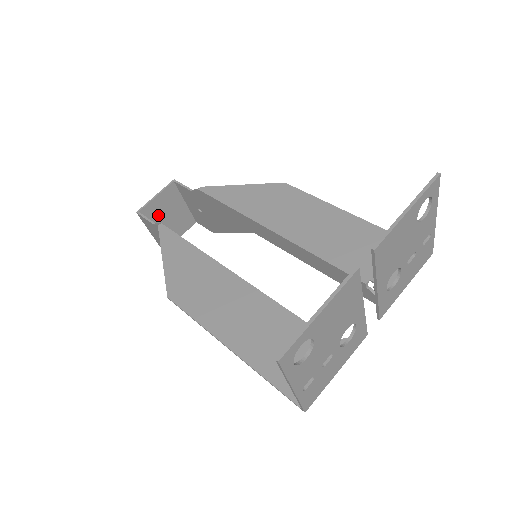
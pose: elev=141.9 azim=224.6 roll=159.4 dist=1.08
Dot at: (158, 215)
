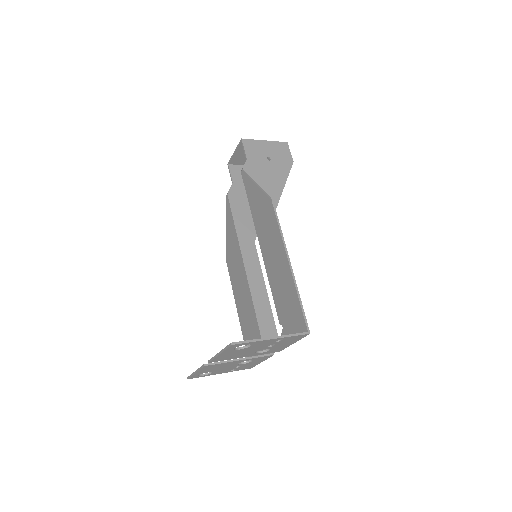
Dot at: occluded
